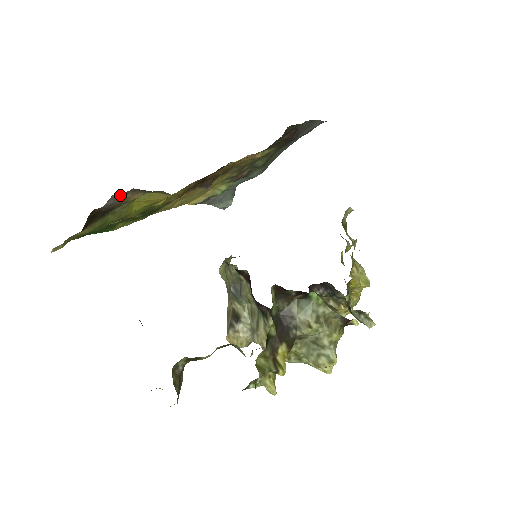
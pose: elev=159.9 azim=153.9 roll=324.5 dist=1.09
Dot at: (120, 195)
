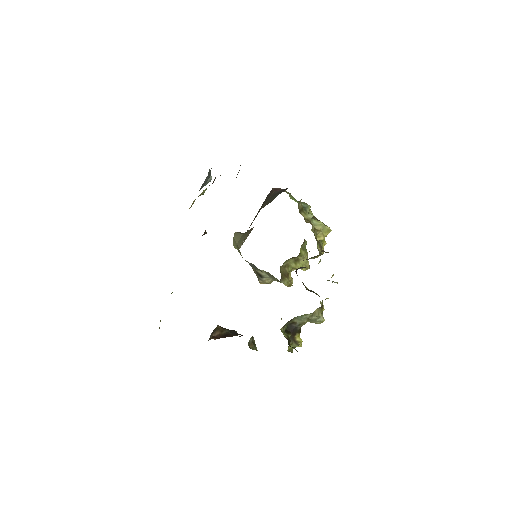
Dot at: occluded
